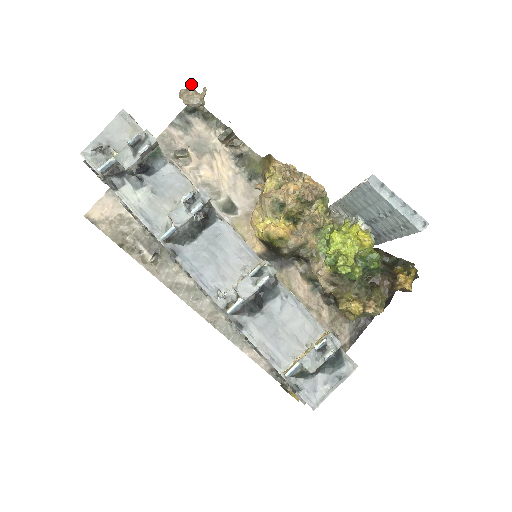
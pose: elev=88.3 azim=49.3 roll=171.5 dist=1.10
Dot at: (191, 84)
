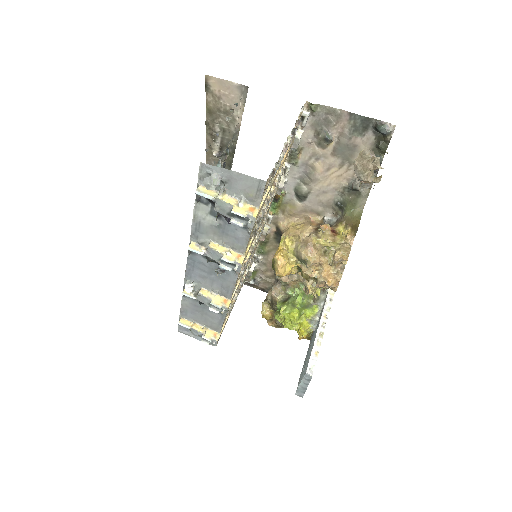
Dot at: (377, 166)
